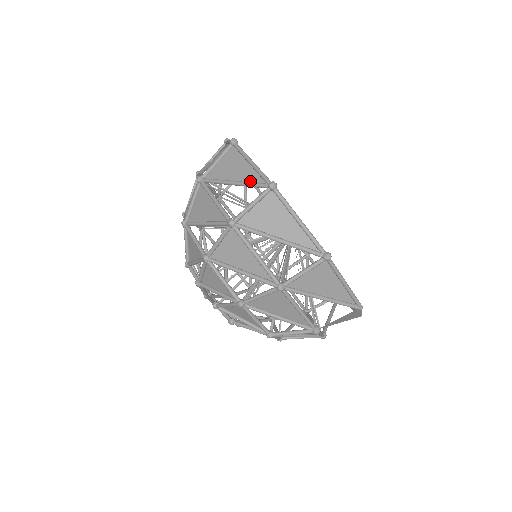
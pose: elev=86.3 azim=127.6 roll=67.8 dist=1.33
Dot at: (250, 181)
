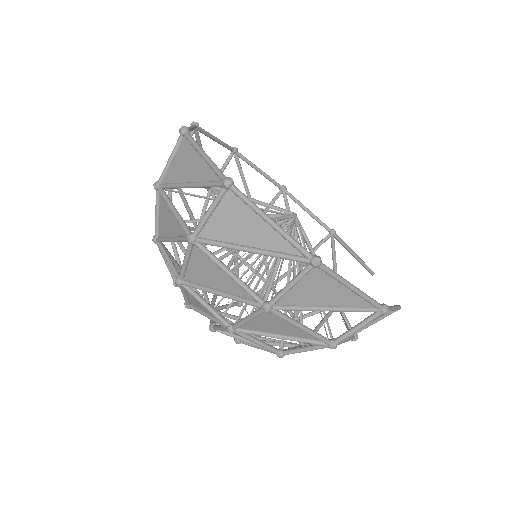
Dot at: (277, 250)
